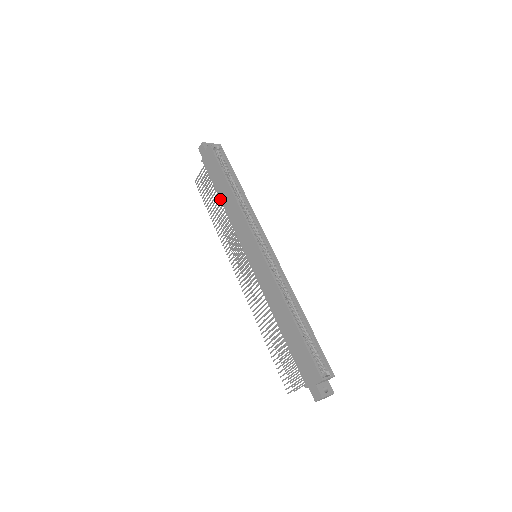
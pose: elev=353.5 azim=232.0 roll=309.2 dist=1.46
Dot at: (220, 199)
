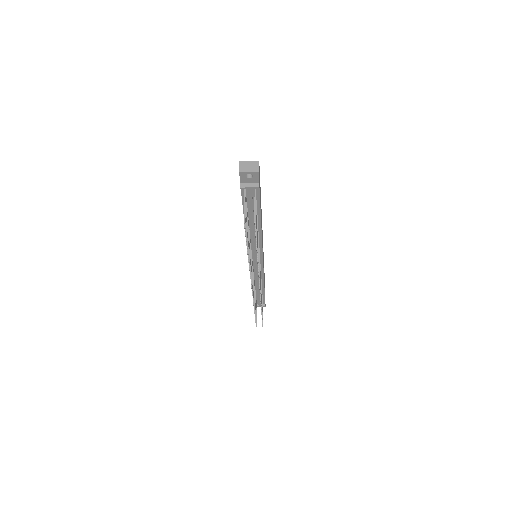
Dot at: occluded
